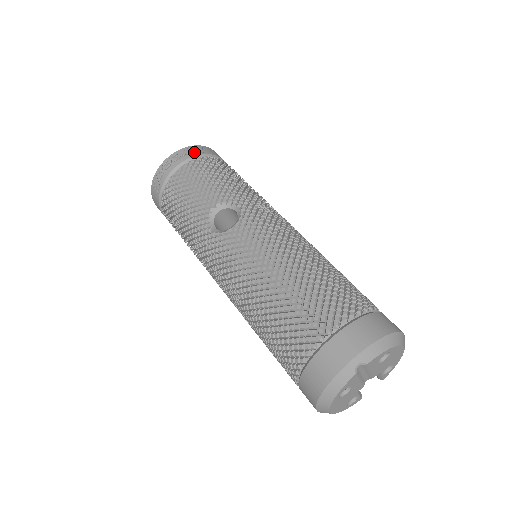
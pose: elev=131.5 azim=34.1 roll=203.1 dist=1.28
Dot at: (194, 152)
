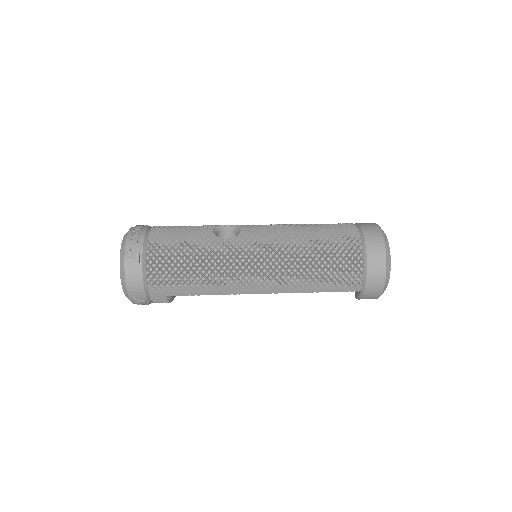
Dot at: (146, 225)
